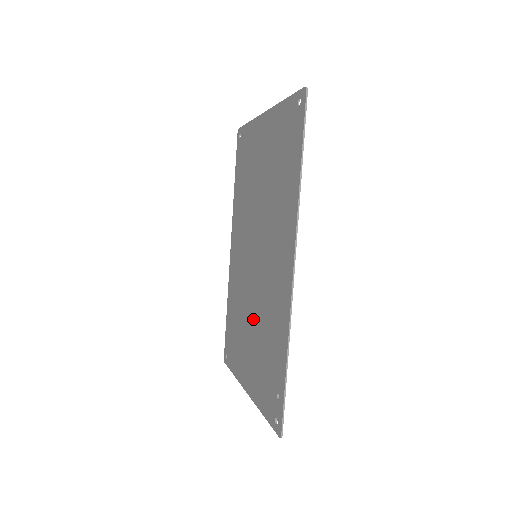
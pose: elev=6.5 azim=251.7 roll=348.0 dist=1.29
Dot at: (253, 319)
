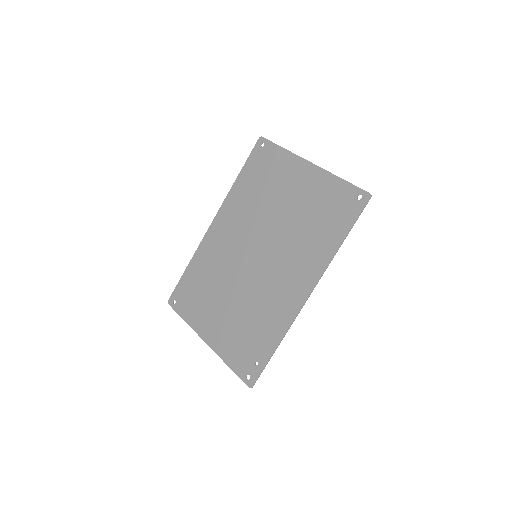
Dot at: (236, 298)
